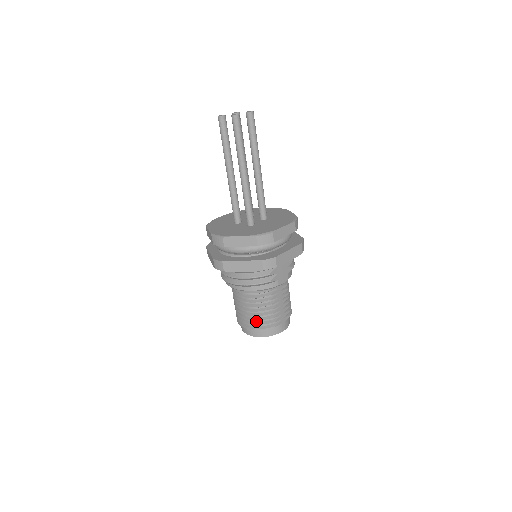
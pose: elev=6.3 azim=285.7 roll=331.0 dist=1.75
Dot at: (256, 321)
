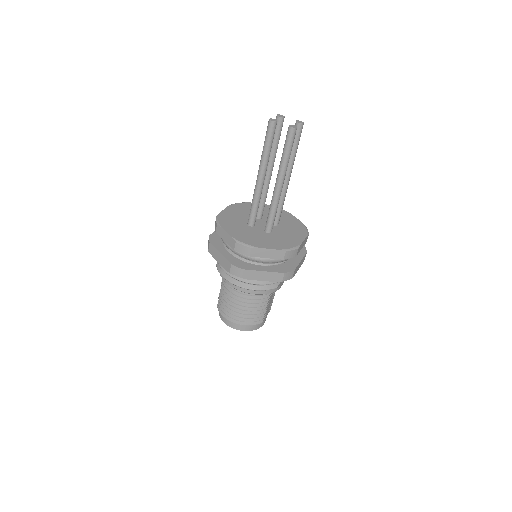
Dot at: (246, 318)
